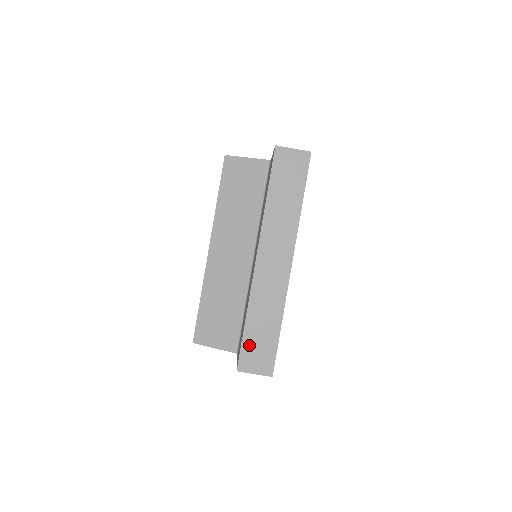
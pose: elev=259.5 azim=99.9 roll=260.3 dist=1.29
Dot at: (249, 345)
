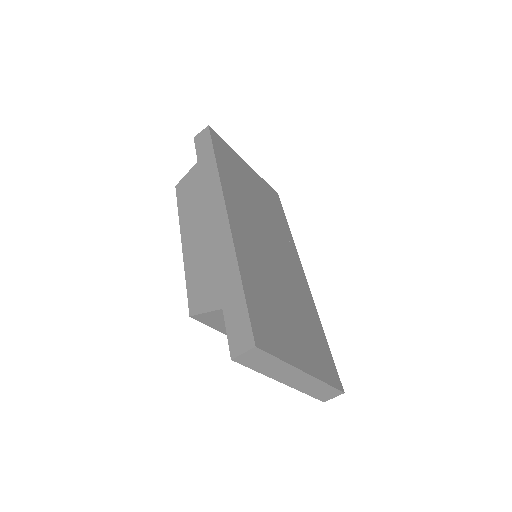
Dot at: (319, 396)
